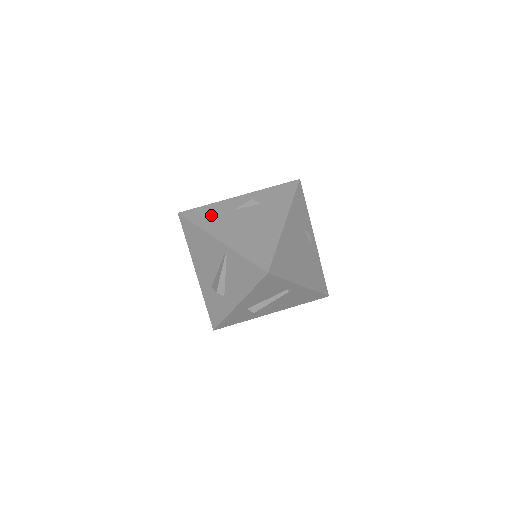
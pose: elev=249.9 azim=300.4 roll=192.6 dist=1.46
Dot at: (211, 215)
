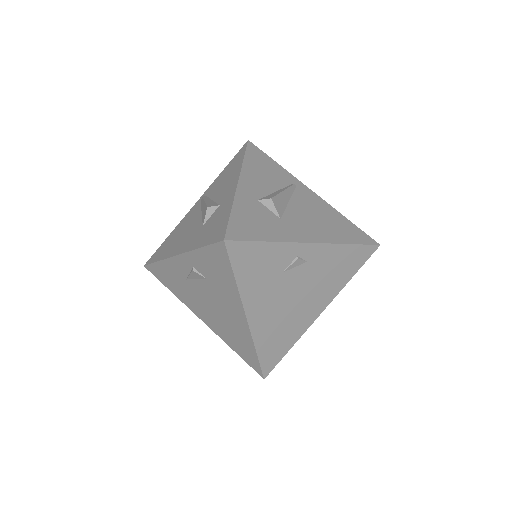
Dot at: (172, 281)
